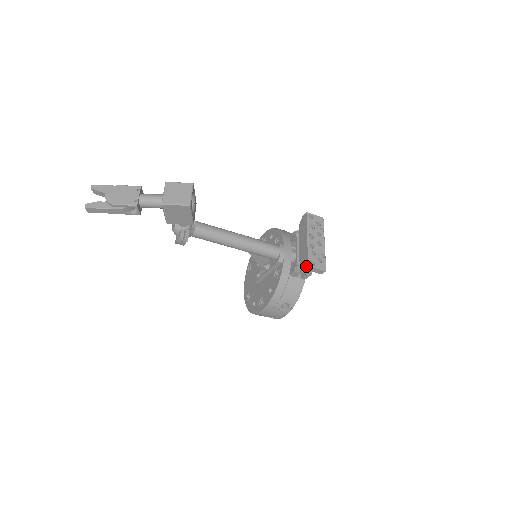
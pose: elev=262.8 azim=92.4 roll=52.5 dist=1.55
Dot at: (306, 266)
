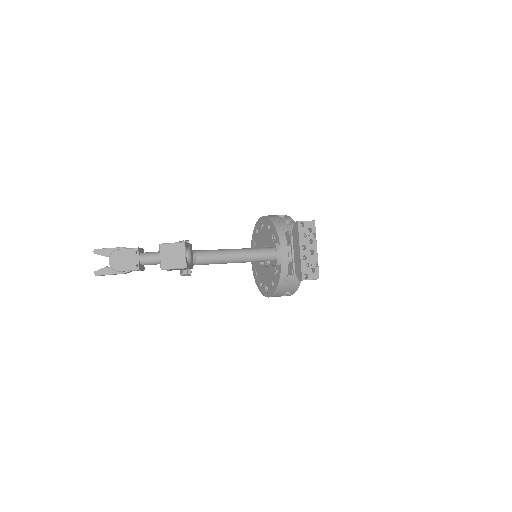
Dot at: (300, 279)
